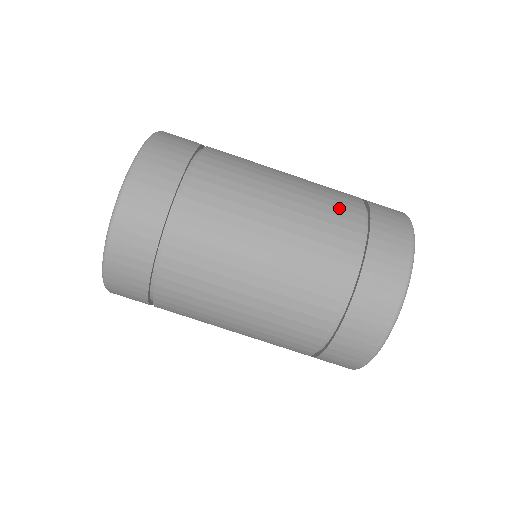
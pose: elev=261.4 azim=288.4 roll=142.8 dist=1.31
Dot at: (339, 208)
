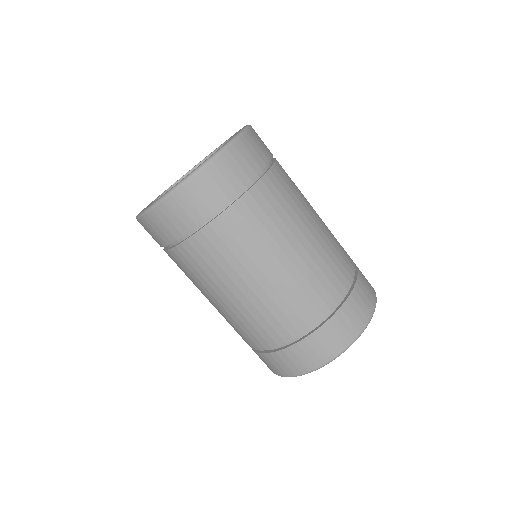
Dot at: (343, 257)
